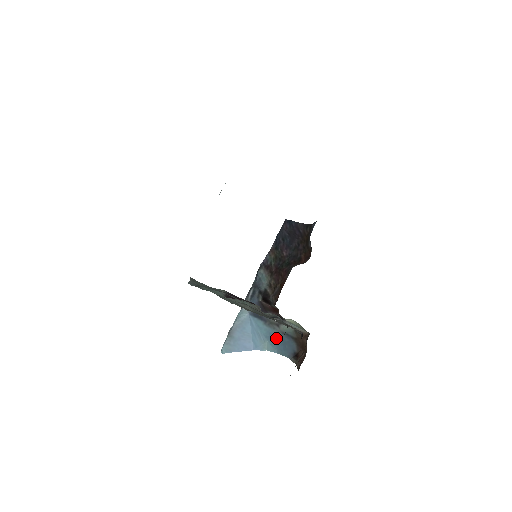
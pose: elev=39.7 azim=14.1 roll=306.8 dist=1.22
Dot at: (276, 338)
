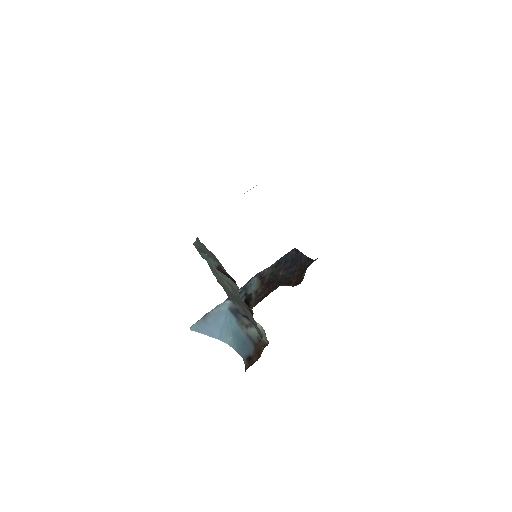
Dot at: (240, 337)
